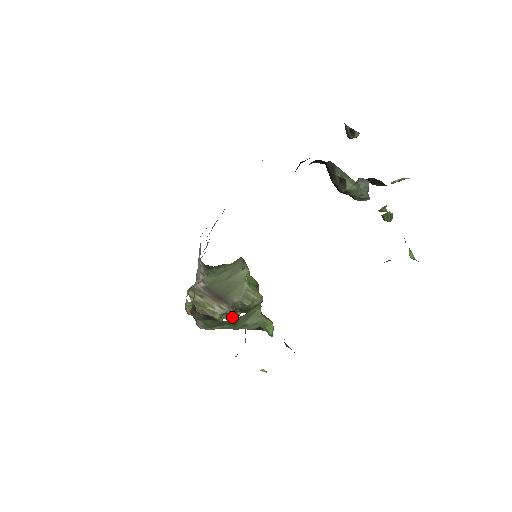
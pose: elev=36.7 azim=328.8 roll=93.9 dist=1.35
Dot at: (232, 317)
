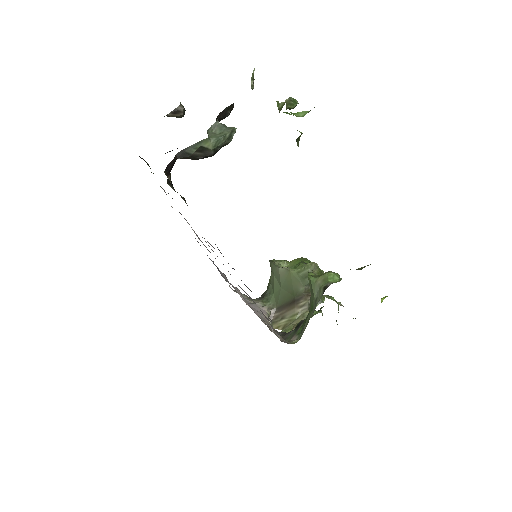
Dot at: occluded
